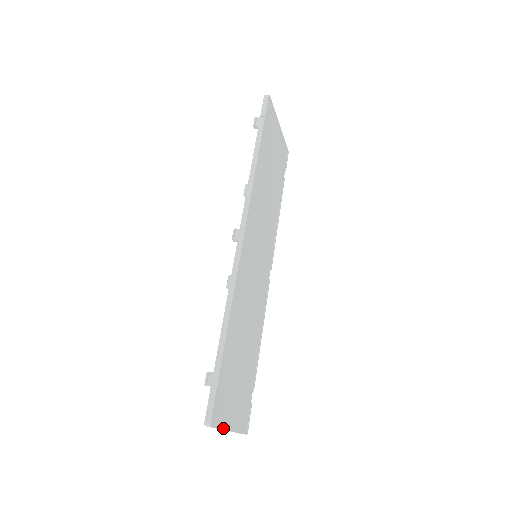
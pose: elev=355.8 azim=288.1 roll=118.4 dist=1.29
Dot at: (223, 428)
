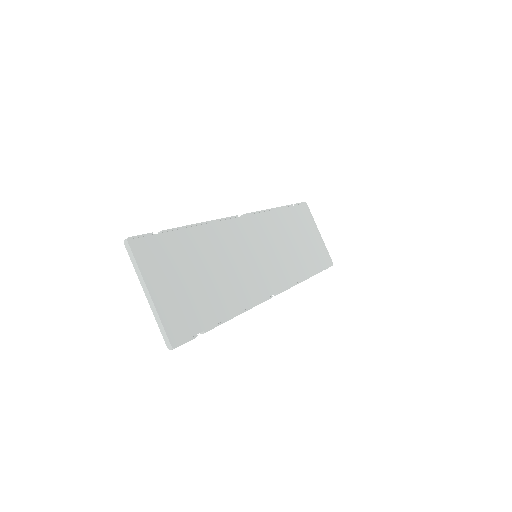
Dot at: (141, 271)
